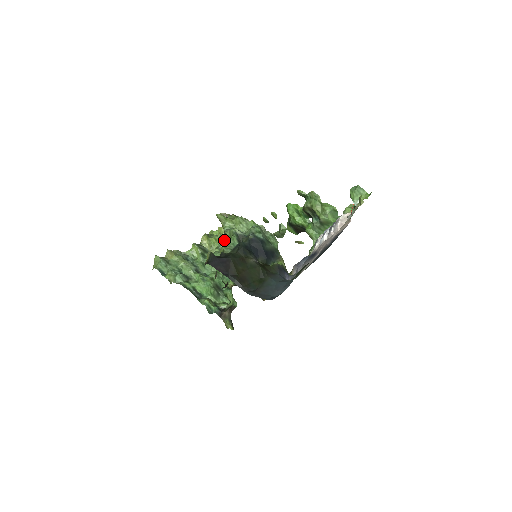
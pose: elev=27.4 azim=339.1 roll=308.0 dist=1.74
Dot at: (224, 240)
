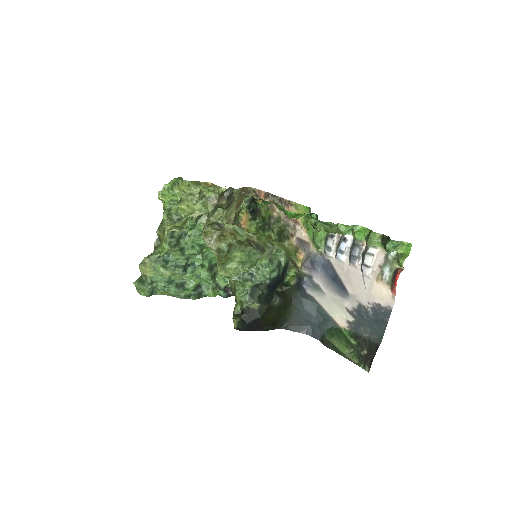
Dot at: (194, 221)
